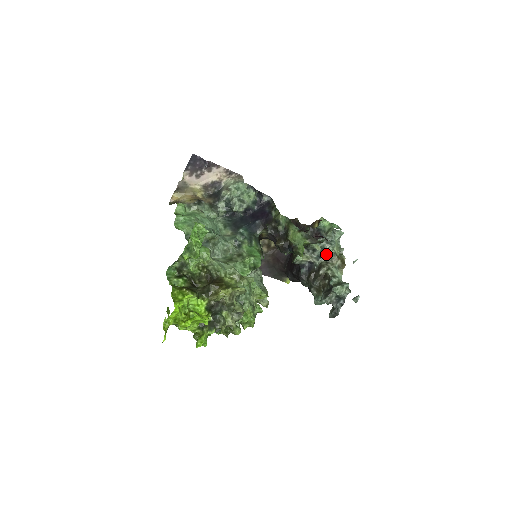
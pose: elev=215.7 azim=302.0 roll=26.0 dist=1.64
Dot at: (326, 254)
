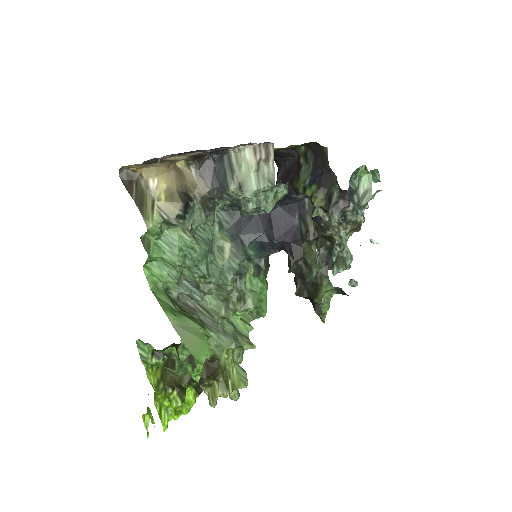
Dot at: (344, 218)
